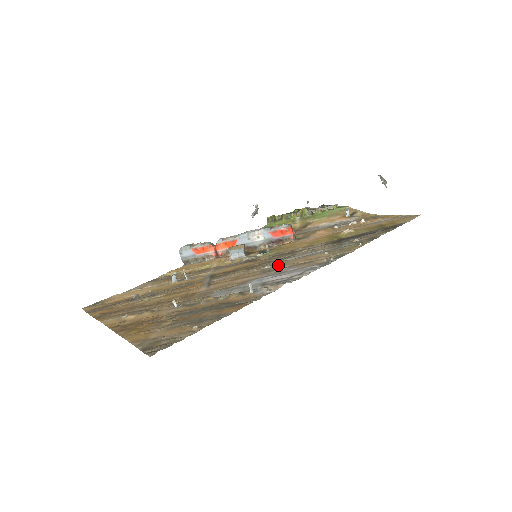
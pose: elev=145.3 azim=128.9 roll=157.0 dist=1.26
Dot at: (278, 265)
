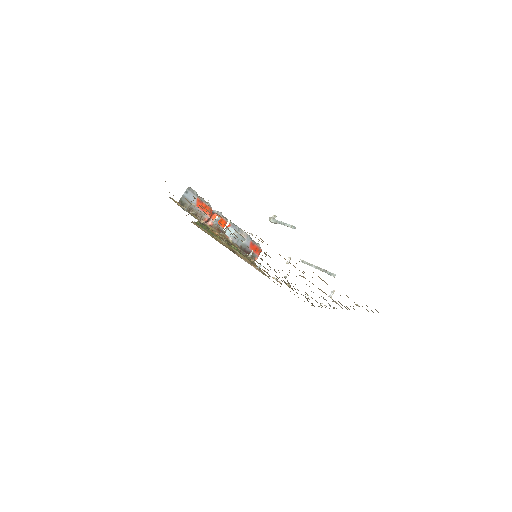
Dot at: occluded
